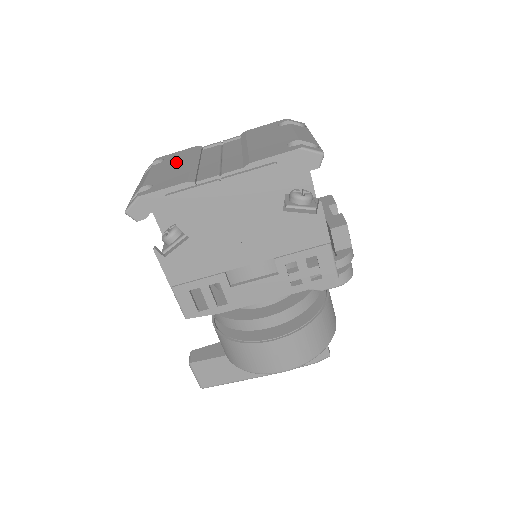
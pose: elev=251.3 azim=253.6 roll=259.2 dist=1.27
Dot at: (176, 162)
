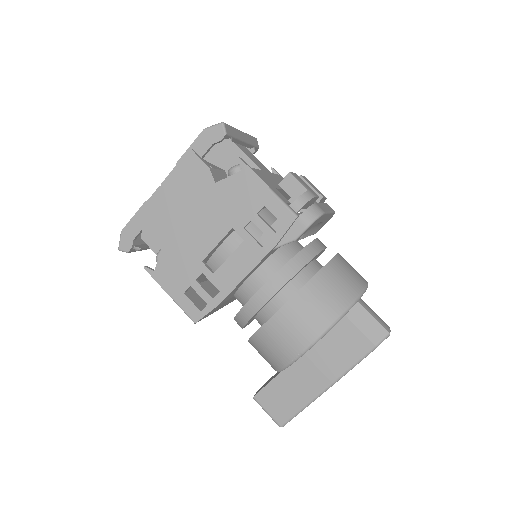
Dot at: occluded
